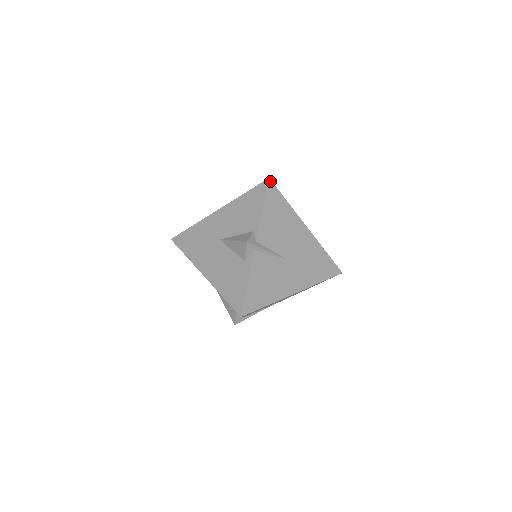
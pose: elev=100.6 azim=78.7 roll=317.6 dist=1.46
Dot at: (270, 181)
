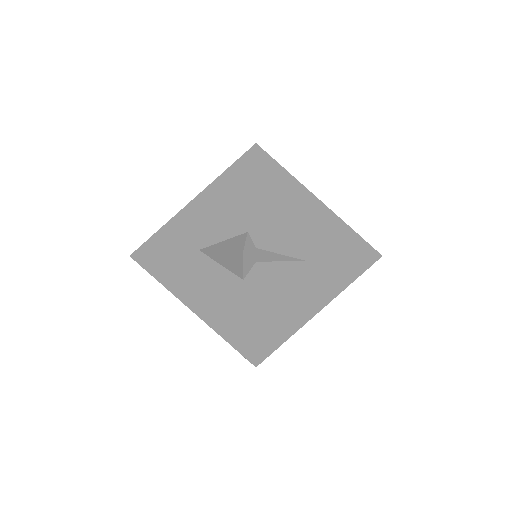
Dot at: (258, 148)
